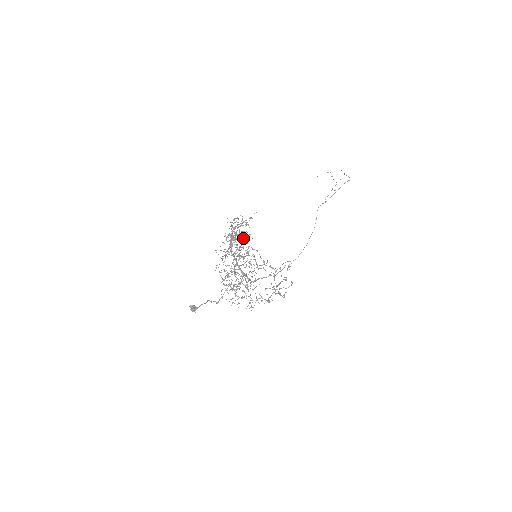
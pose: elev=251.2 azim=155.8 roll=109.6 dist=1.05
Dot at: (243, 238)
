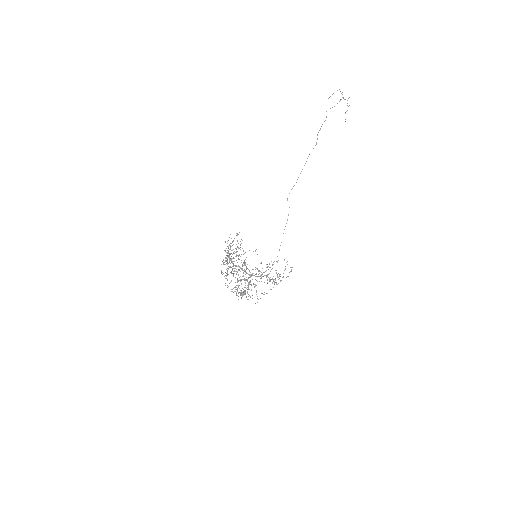
Dot at: occluded
